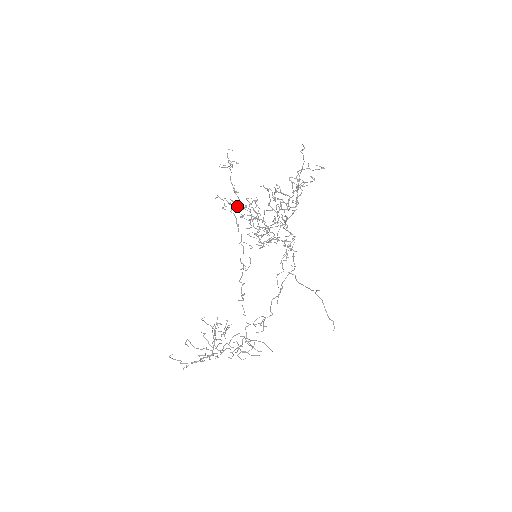
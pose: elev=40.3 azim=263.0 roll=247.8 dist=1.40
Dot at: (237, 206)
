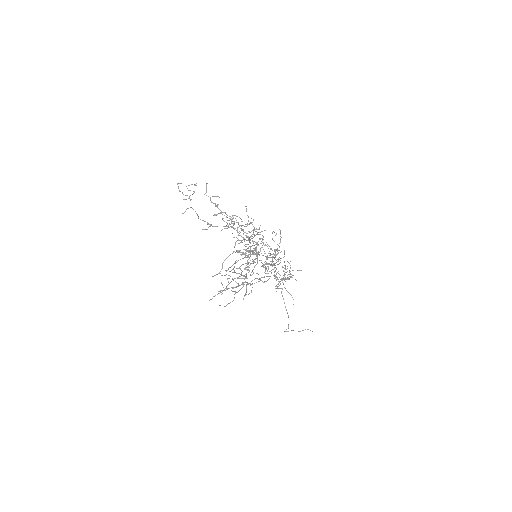
Dot at: occluded
